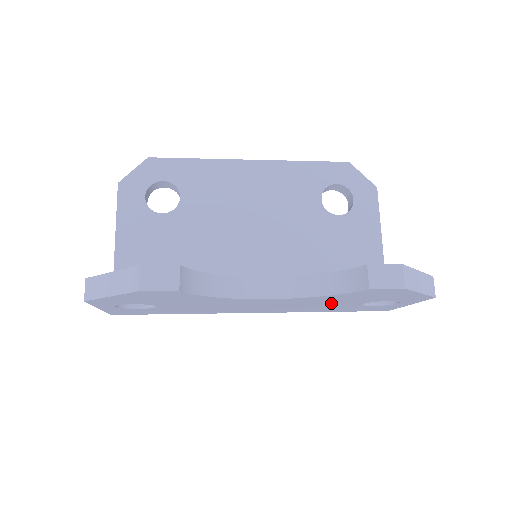
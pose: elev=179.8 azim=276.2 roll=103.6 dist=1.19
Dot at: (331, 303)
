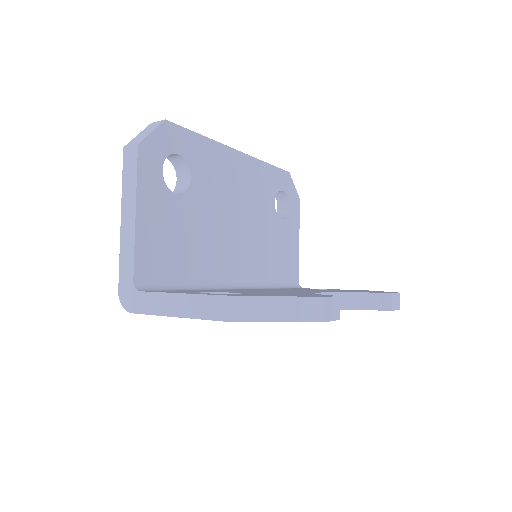
Dot at: occluded
